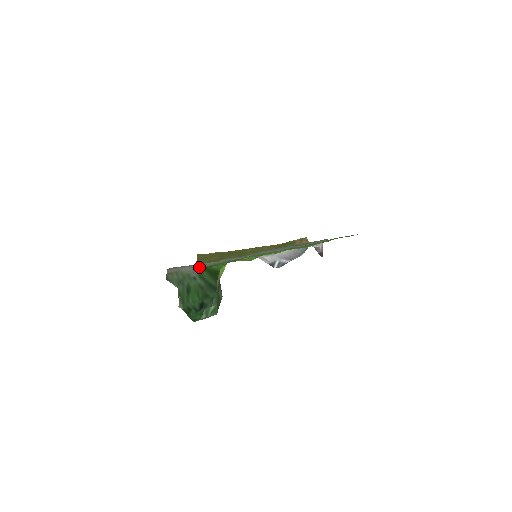
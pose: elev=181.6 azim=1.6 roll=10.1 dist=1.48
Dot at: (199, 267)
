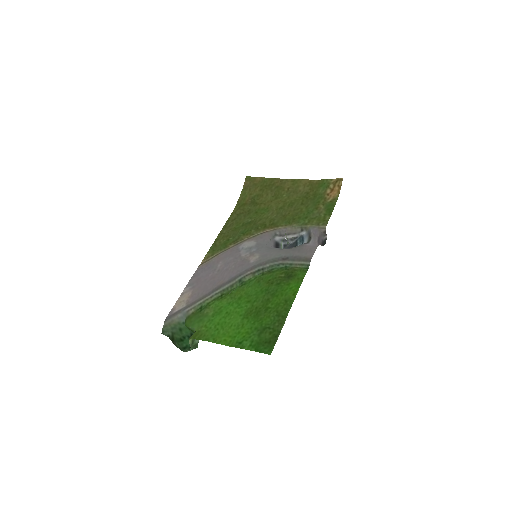
Dot at: (187, 313)
